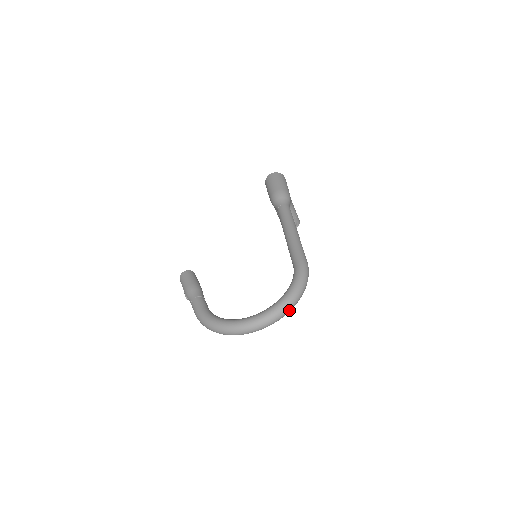
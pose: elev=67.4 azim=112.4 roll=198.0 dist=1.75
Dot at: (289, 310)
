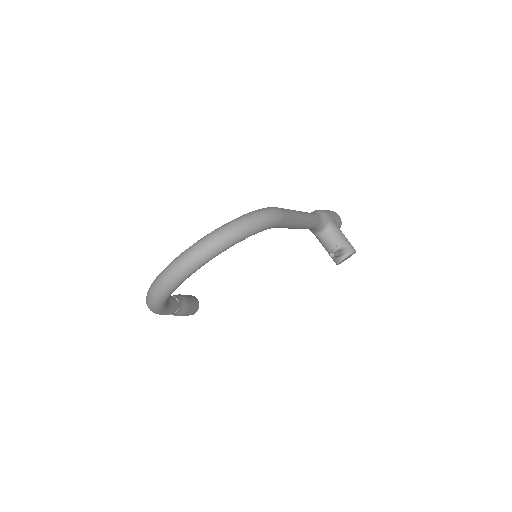
Dot at: (221, 239)
